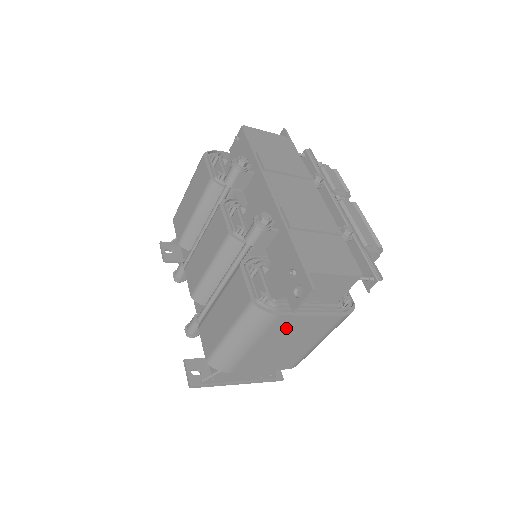
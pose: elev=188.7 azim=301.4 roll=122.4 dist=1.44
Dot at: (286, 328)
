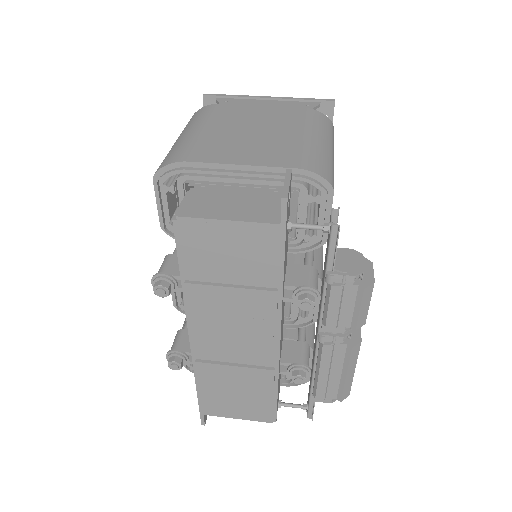
Dot at: occluded
